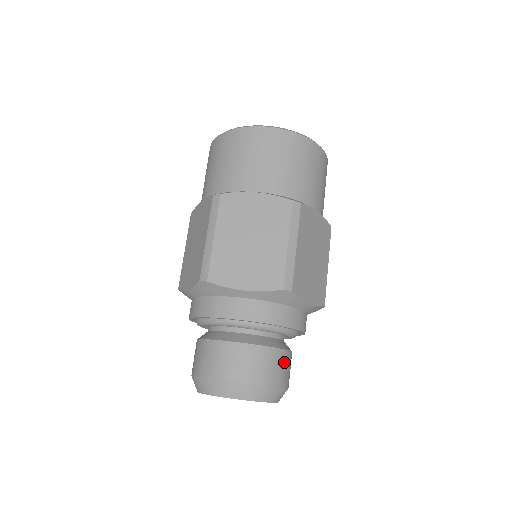
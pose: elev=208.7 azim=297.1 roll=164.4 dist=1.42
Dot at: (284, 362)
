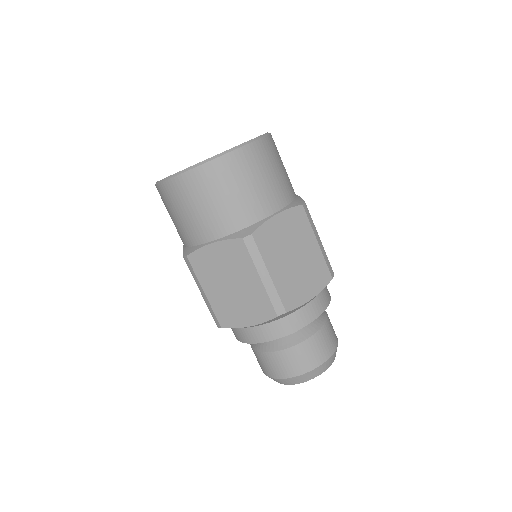
Dot at: occluded
